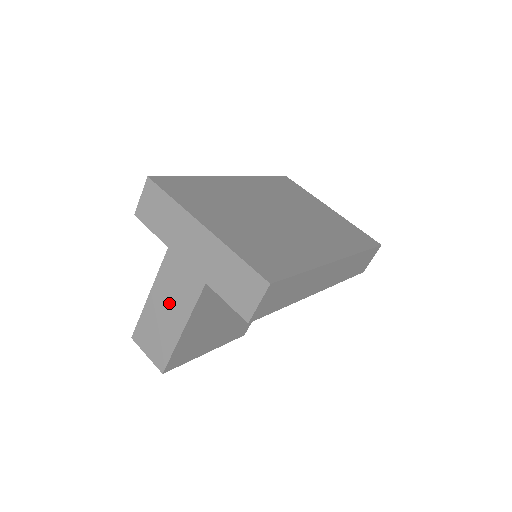
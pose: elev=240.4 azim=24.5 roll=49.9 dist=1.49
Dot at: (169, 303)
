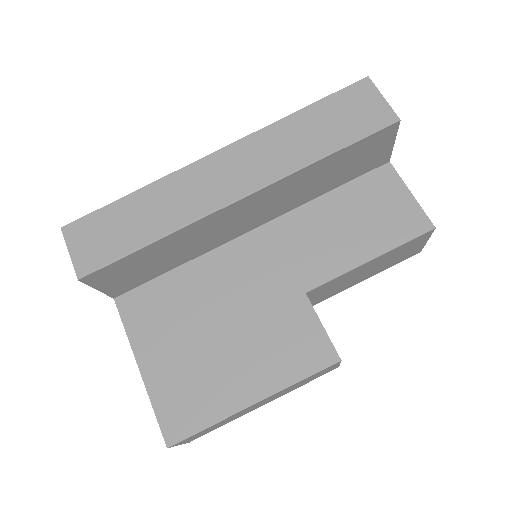
Dot at: occluded
